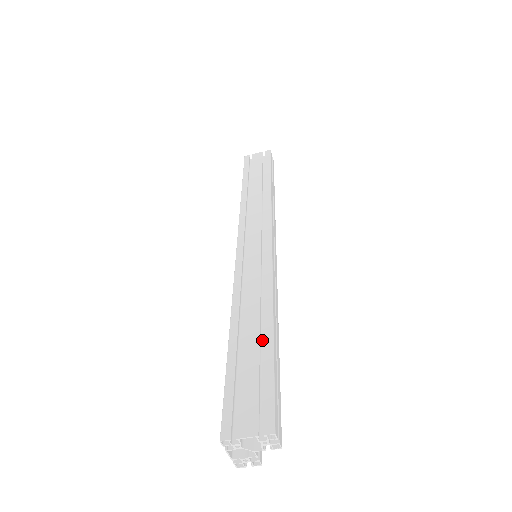
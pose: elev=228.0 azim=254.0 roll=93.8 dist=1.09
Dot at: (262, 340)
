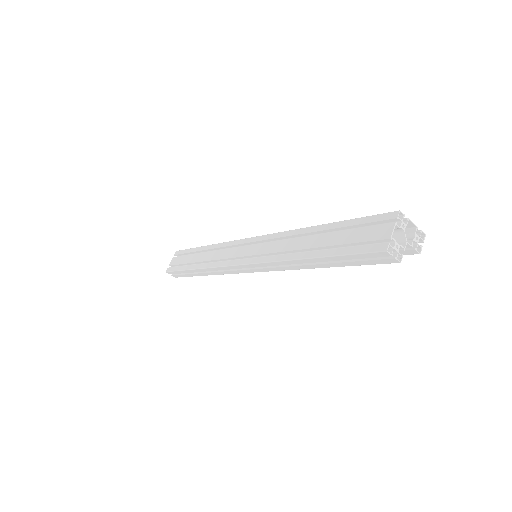
Dot at: occluded
